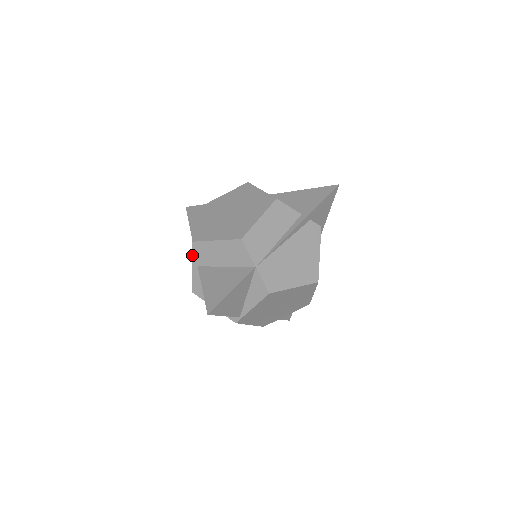
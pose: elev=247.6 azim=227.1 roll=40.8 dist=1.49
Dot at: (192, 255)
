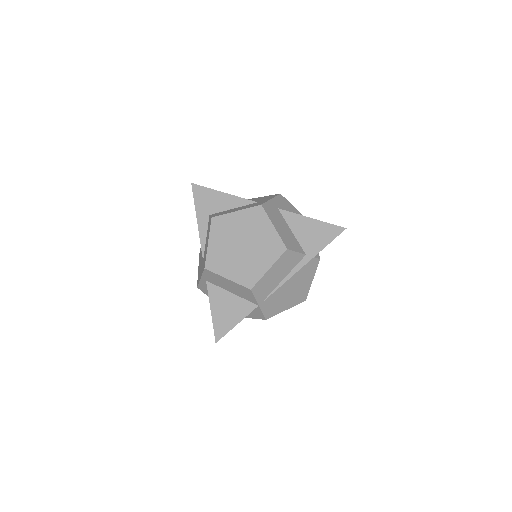
Dot at: (202, 274)
